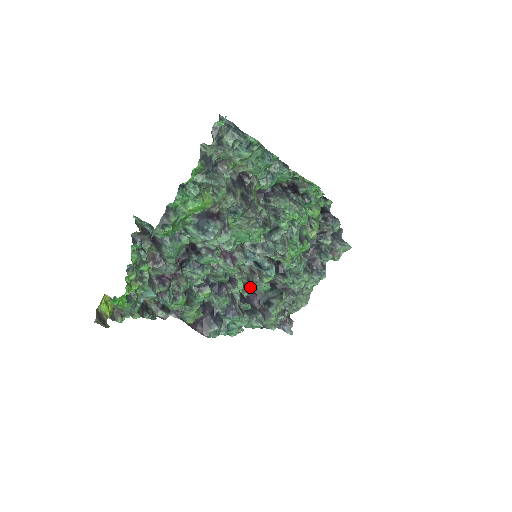
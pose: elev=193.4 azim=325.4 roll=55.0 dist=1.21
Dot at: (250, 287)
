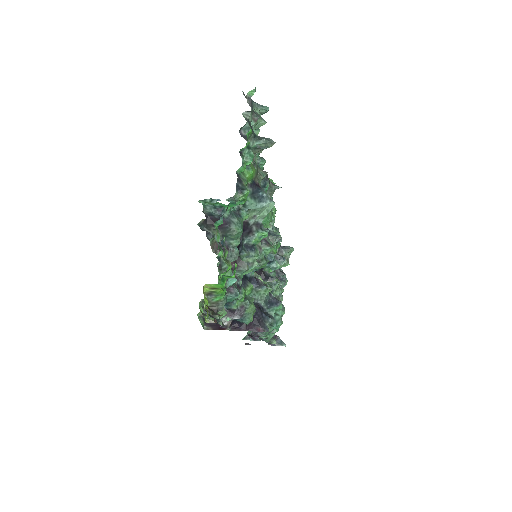
Dot at: occluded
